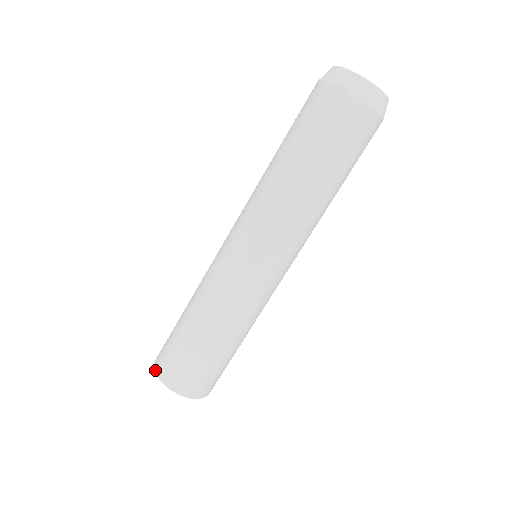
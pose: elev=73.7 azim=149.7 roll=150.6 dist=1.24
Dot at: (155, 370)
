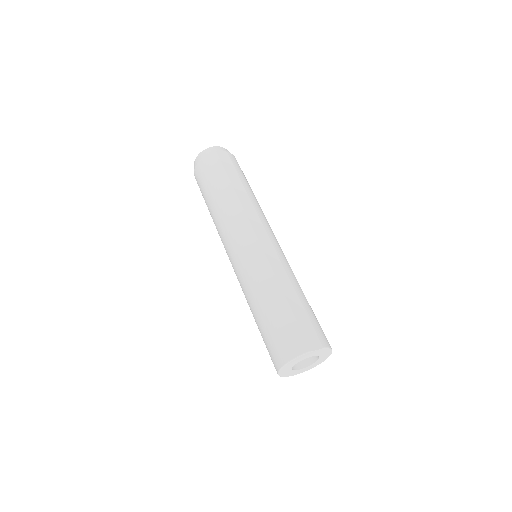
Dot at: (301, 353)
